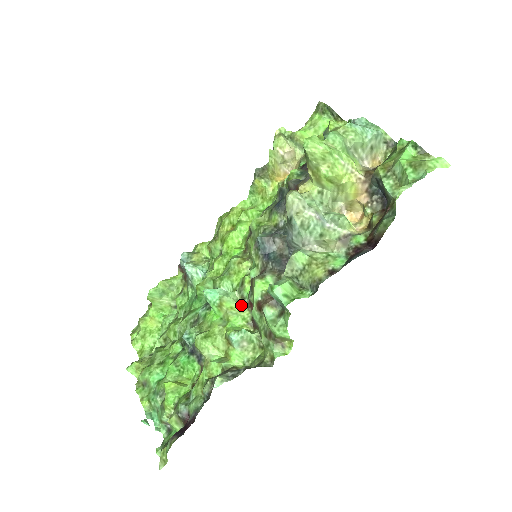
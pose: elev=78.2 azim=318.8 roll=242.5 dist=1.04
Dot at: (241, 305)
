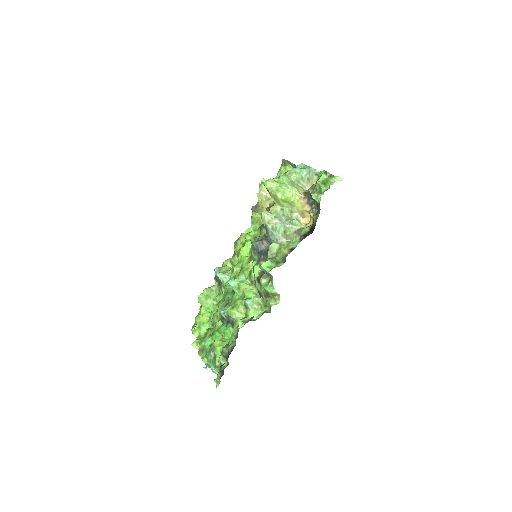
Dot at: (251, 286)
